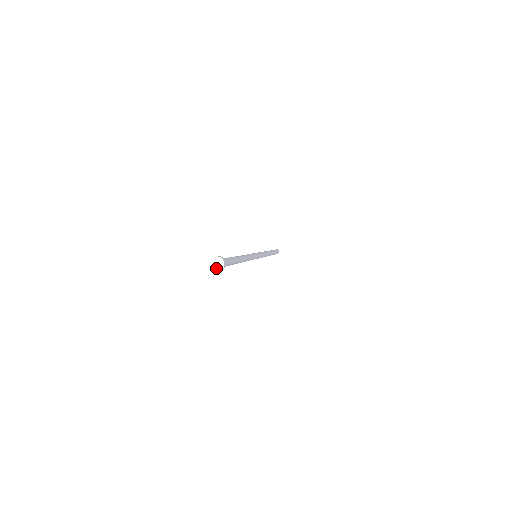
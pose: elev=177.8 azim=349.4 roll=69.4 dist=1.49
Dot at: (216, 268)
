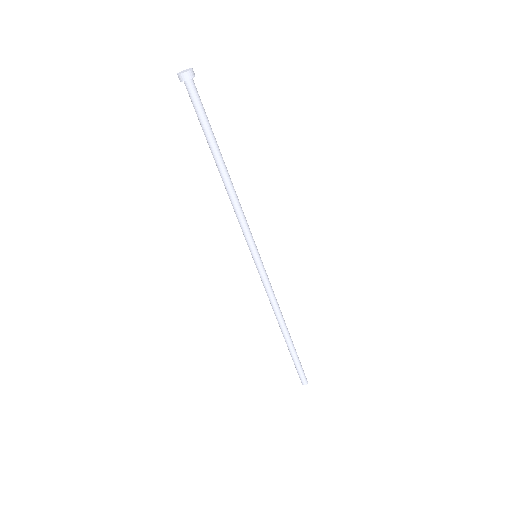
Dot at: (181, 73)
